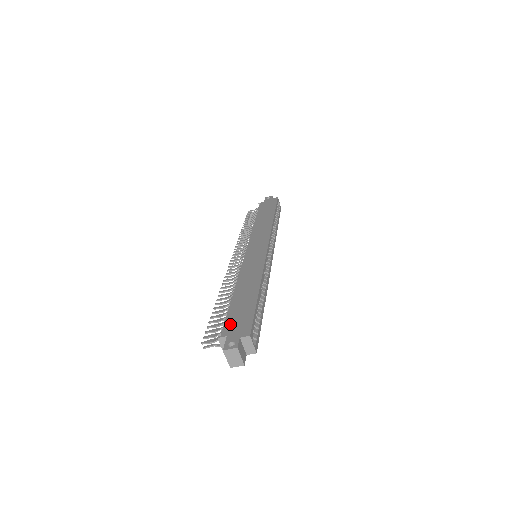
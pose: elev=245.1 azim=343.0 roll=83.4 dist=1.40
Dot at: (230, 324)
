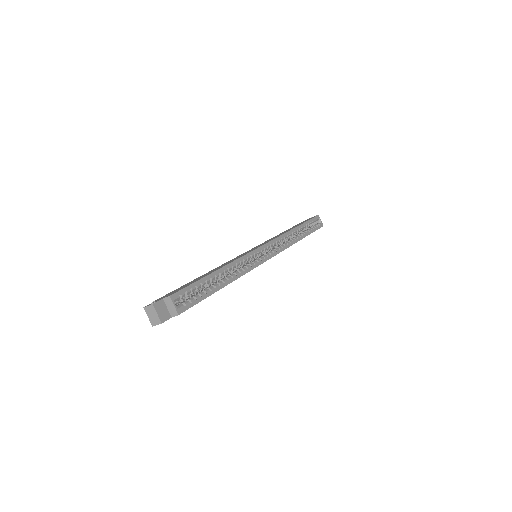
Dot at: (170, 293)
